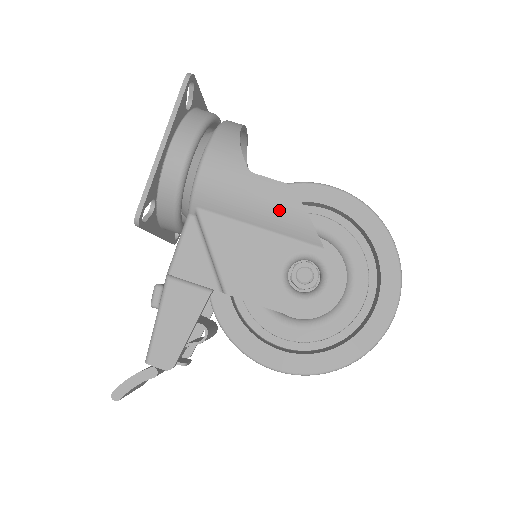
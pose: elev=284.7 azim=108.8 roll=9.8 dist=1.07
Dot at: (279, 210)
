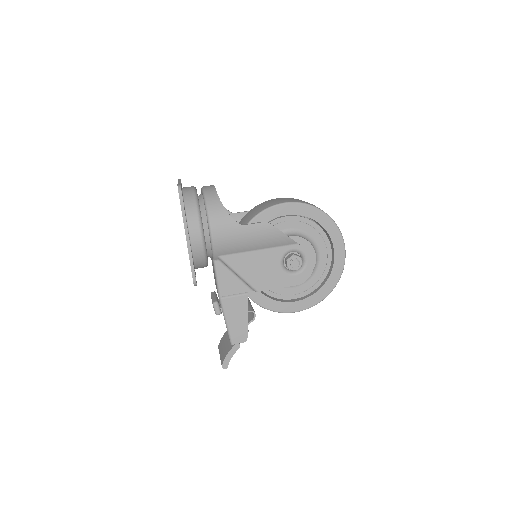
Dot at: (266, 238)
